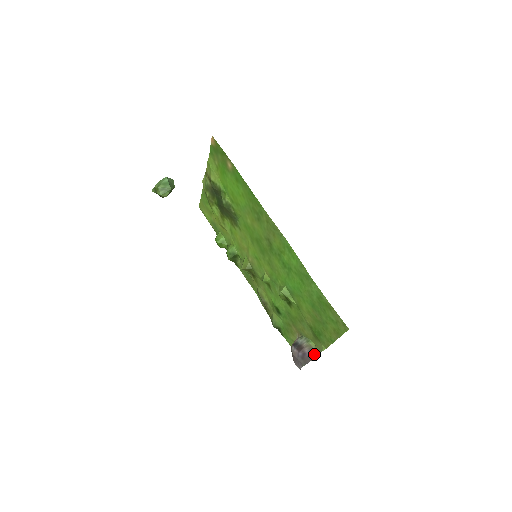
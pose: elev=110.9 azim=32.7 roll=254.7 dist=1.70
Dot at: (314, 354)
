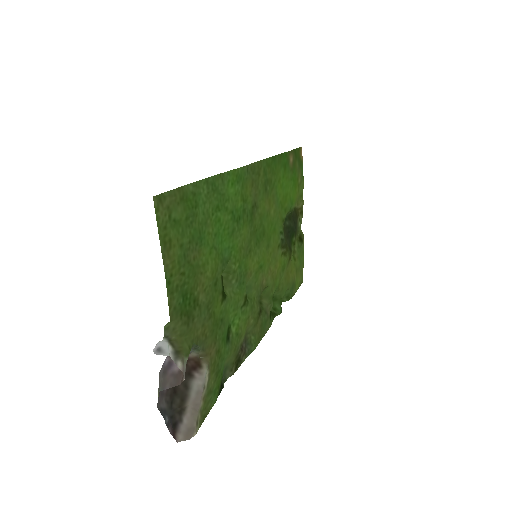
Dot at: (182, 375)
